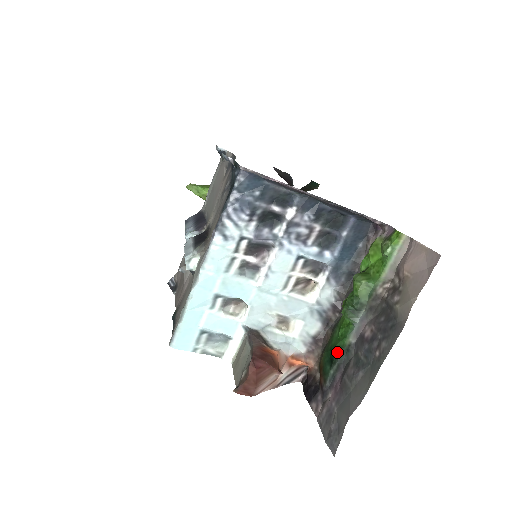
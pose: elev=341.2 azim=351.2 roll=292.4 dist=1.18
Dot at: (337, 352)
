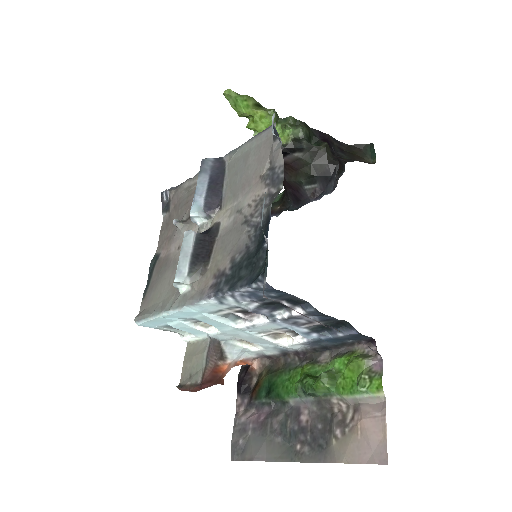
Dot at: (276, 395)
